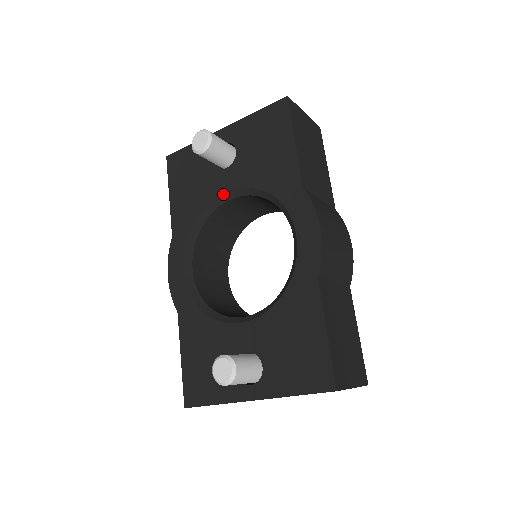
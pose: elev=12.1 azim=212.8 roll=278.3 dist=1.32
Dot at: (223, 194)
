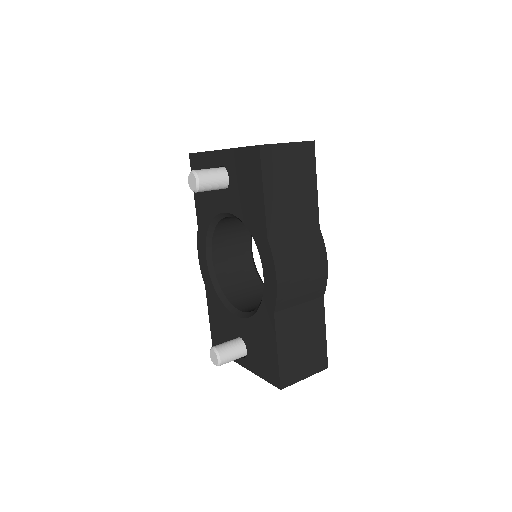
Dot at: (223, 212)
